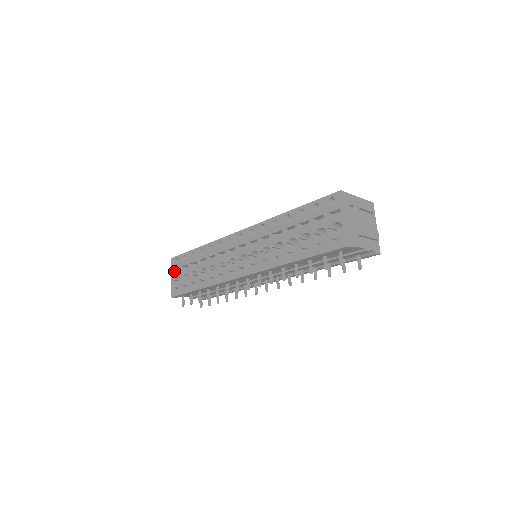
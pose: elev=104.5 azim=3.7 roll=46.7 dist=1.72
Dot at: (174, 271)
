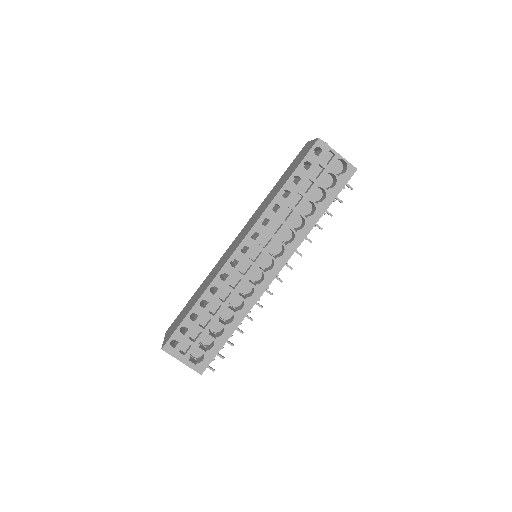
Dot at: (180, 353)
